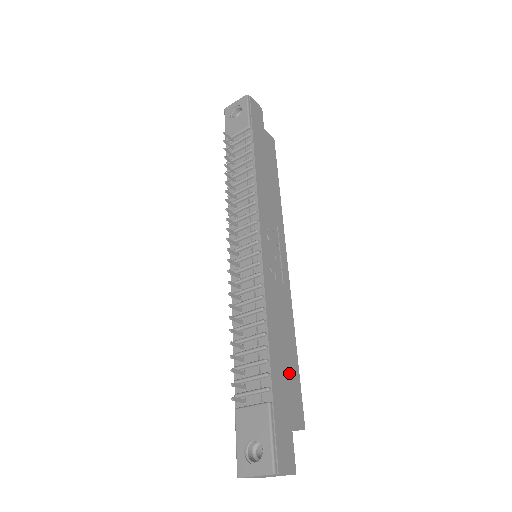
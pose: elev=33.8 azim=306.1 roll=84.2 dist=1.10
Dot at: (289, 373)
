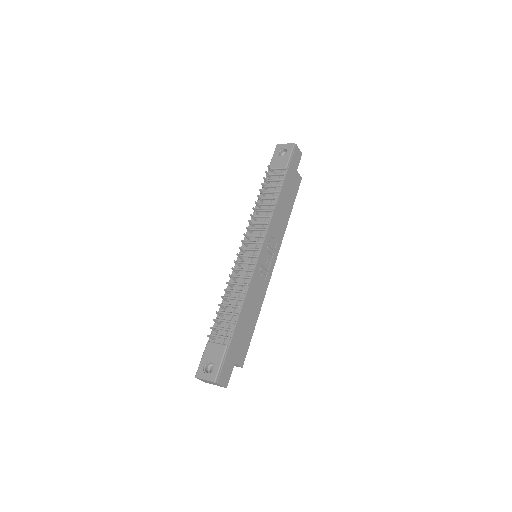
Dot at: (246, 334)
